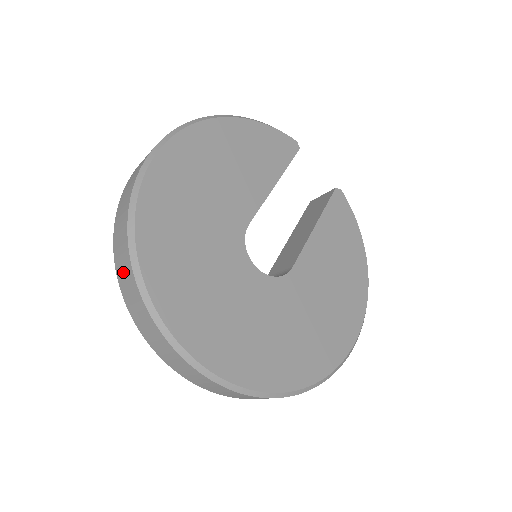
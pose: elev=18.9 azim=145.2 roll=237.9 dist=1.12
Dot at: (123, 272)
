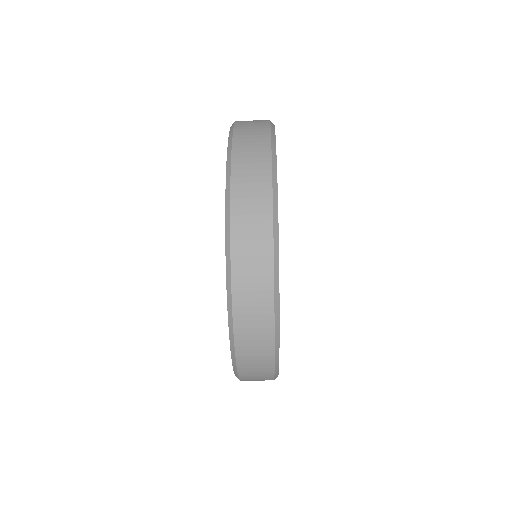
Dot at: (253, 346)
